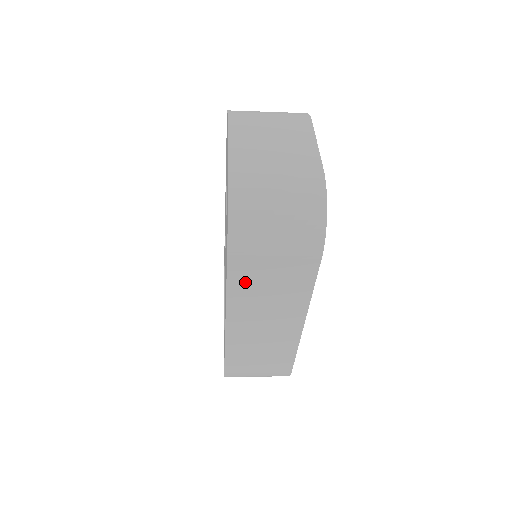
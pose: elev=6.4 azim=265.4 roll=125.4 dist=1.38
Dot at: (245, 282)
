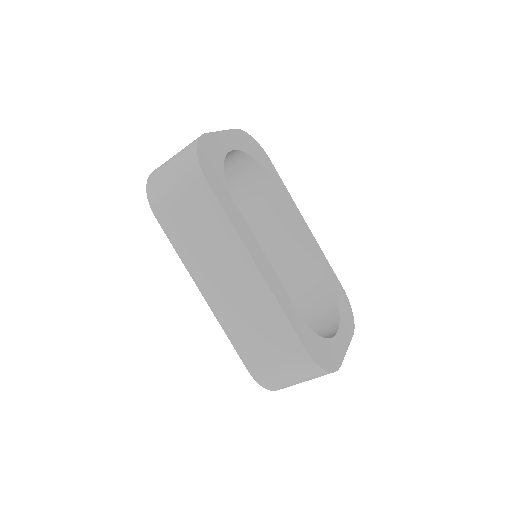
Dot at: (181, 237)
